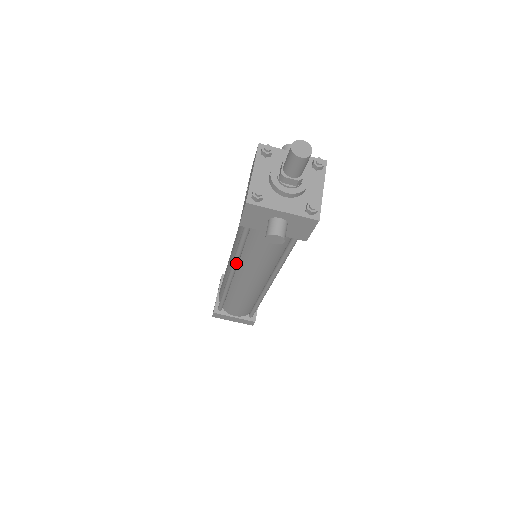
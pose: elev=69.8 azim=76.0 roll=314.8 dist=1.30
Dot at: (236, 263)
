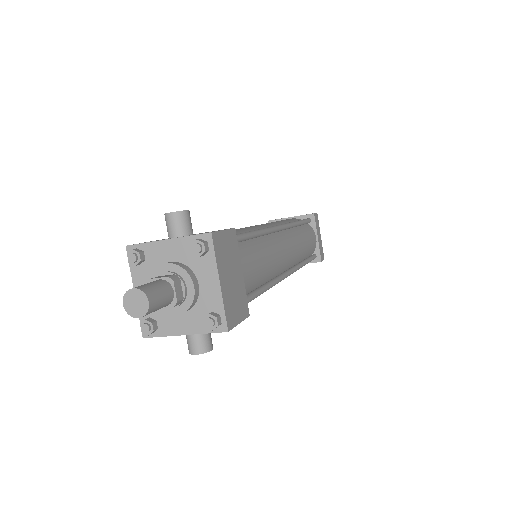
Dot at: occluded
